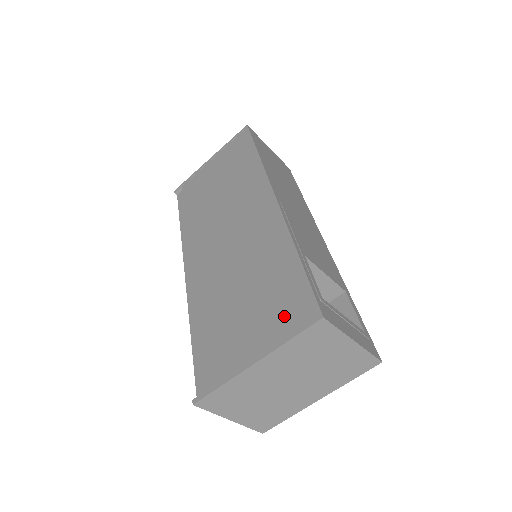
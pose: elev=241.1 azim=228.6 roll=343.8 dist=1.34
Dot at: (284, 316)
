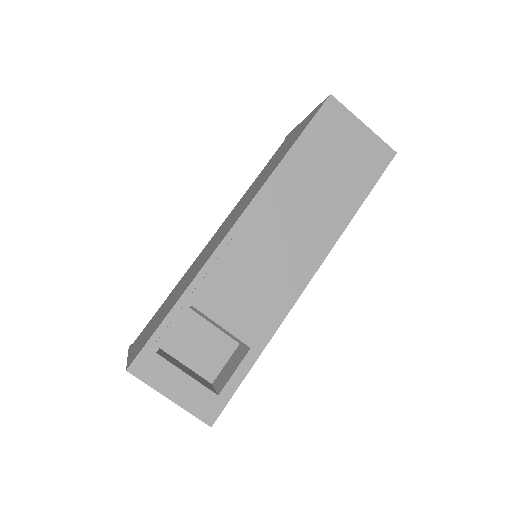
Dot at: (142, 343)
